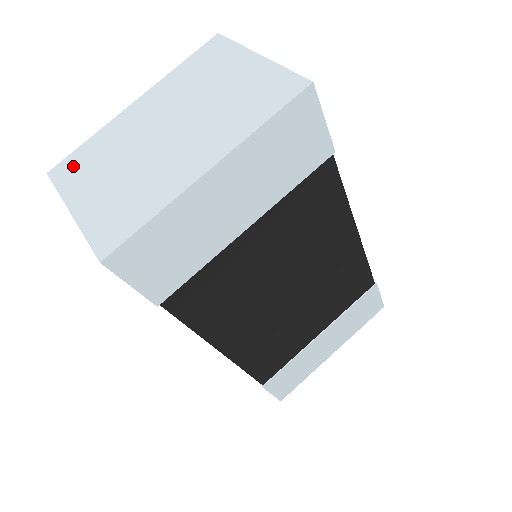
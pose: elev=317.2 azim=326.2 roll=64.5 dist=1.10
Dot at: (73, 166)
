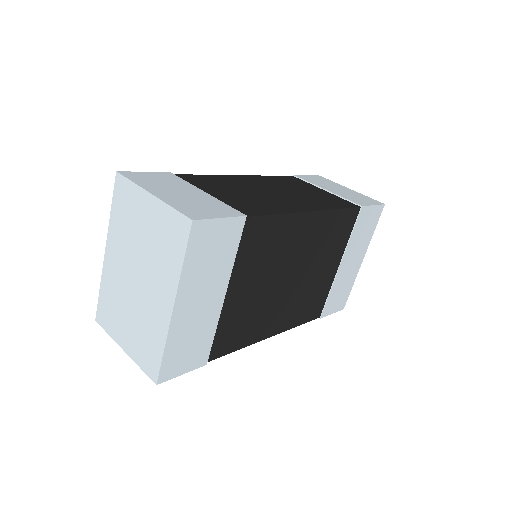
Dot at: (105, 313)
